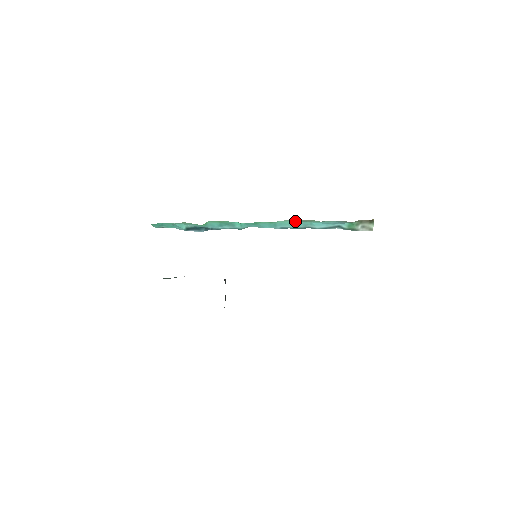
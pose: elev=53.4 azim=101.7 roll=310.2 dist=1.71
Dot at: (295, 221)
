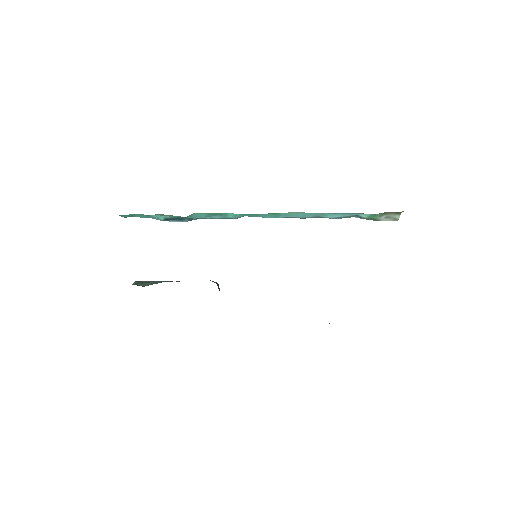
Dot at: (304, 212)
